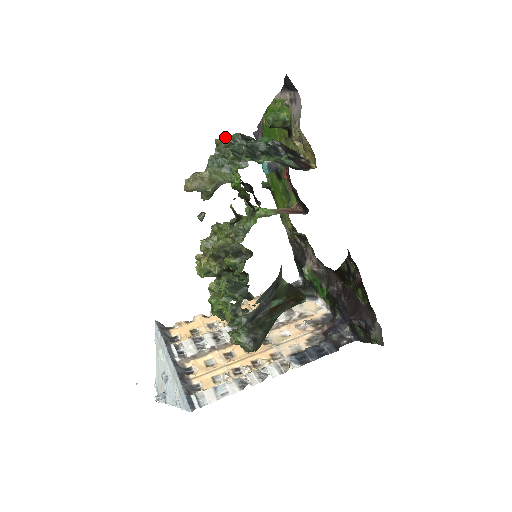
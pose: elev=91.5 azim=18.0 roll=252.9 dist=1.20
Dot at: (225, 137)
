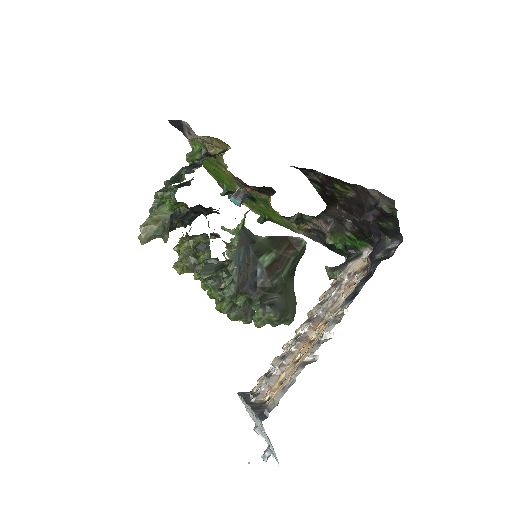
Dot at: occluded
